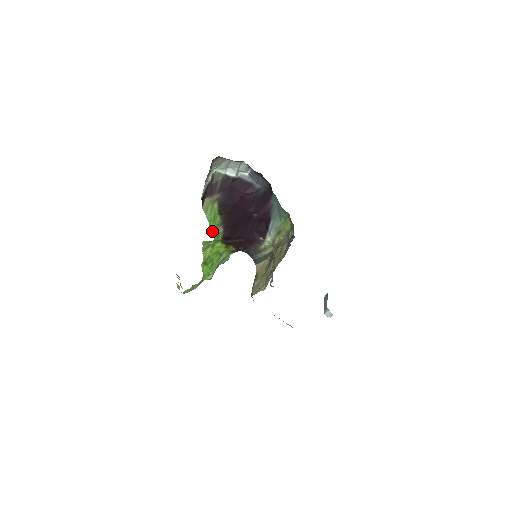
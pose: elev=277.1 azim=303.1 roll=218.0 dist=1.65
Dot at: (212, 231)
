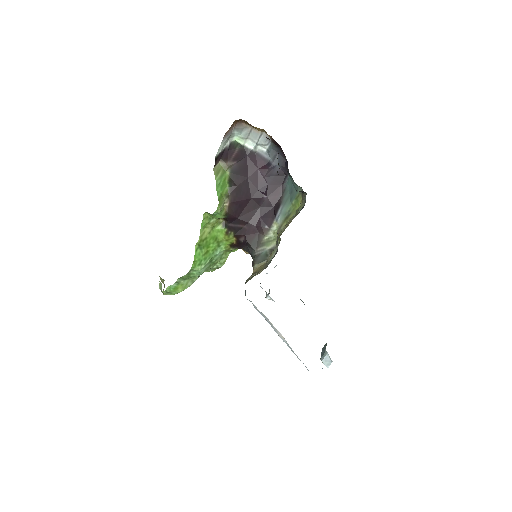
Dot at: (218, 197)
